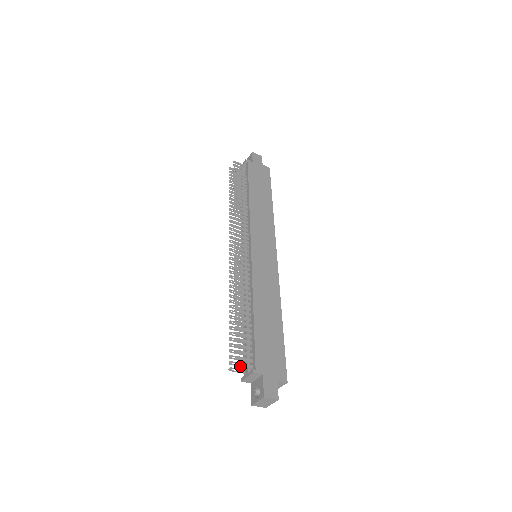
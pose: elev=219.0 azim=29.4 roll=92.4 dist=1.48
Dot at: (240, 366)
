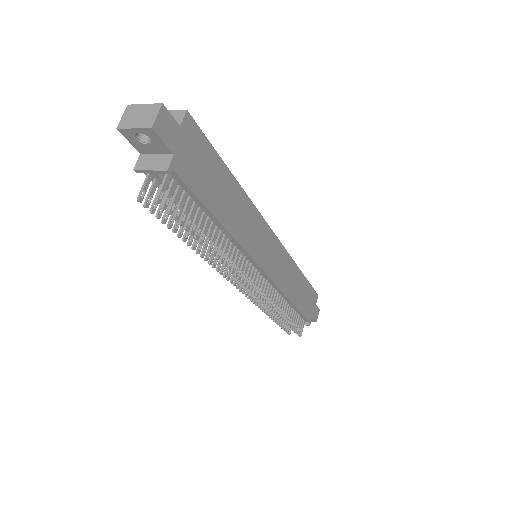
Dot at: (301, 333)
